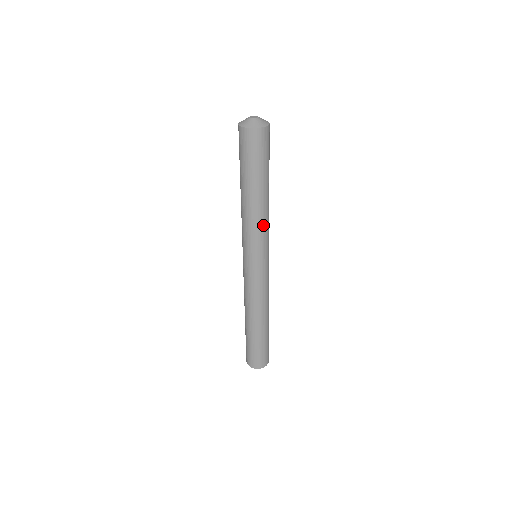
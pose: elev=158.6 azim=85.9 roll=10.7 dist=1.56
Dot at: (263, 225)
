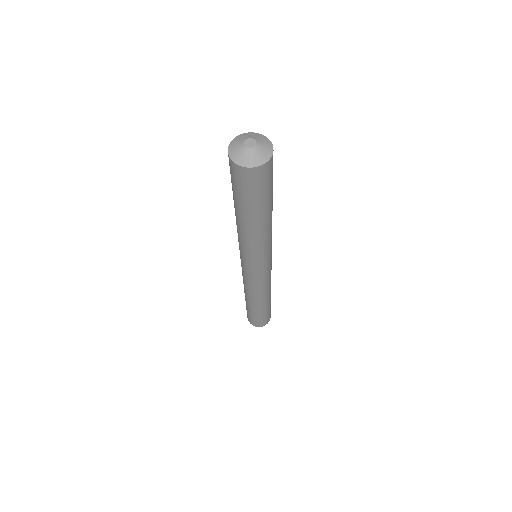
Dot at: (247, 244)
